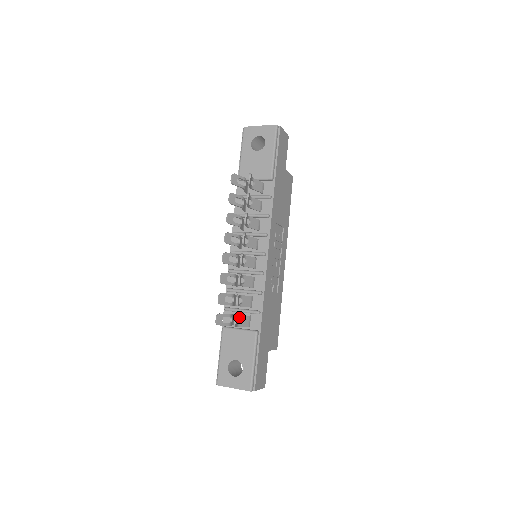
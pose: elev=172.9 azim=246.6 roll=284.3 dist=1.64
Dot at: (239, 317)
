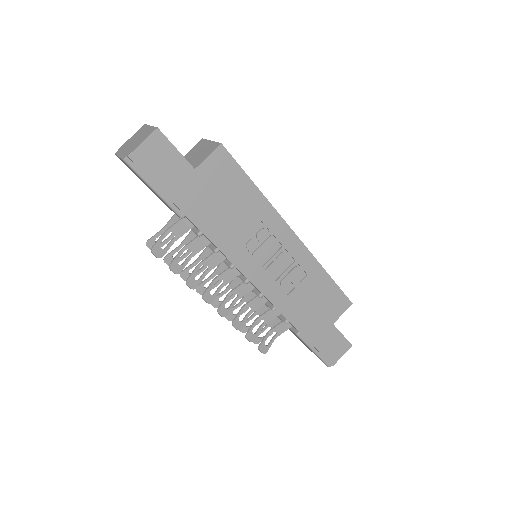
Dot at: (271, 332)
